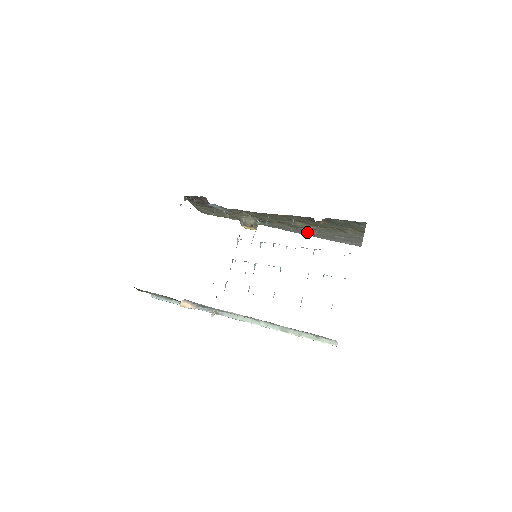
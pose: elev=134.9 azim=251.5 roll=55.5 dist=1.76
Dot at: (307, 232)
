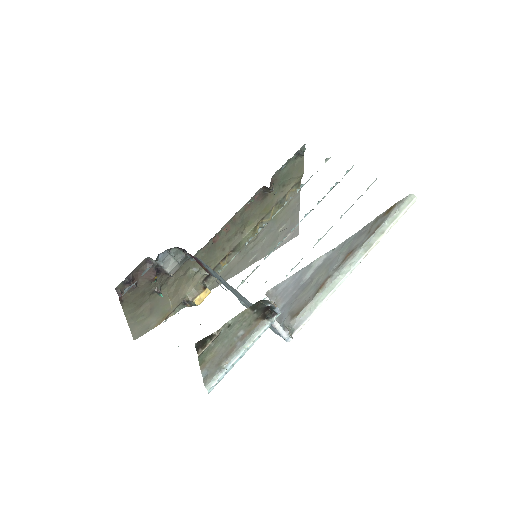
Dot at: (253, 253)
